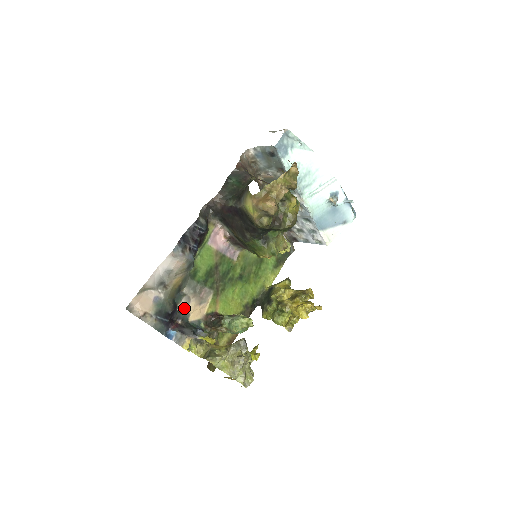
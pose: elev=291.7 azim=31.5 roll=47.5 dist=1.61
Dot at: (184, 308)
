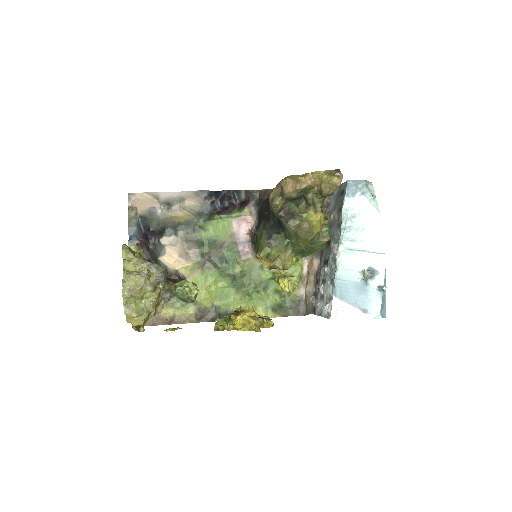
Dot at: (166, 244)
